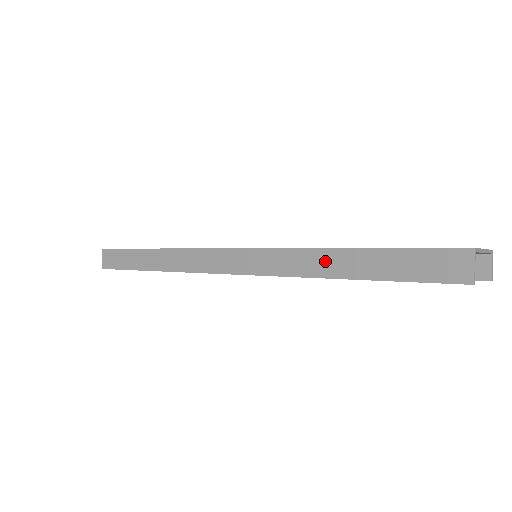
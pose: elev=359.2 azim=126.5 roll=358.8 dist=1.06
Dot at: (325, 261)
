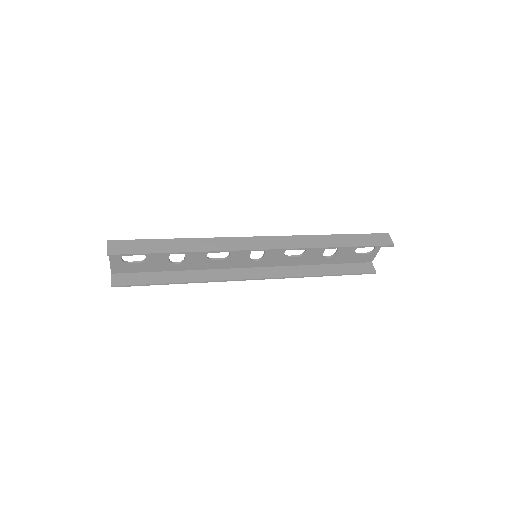
Dot at: (325, 240)
